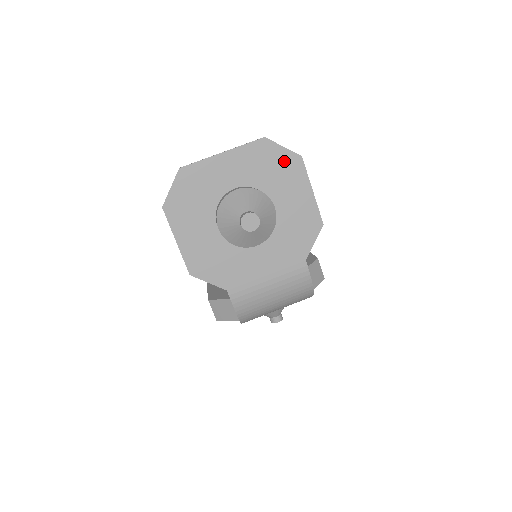
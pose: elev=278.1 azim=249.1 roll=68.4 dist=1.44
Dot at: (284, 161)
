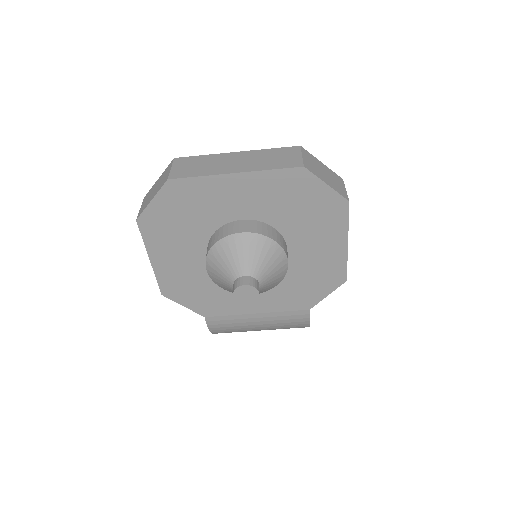
Dot at: (322, 202)
